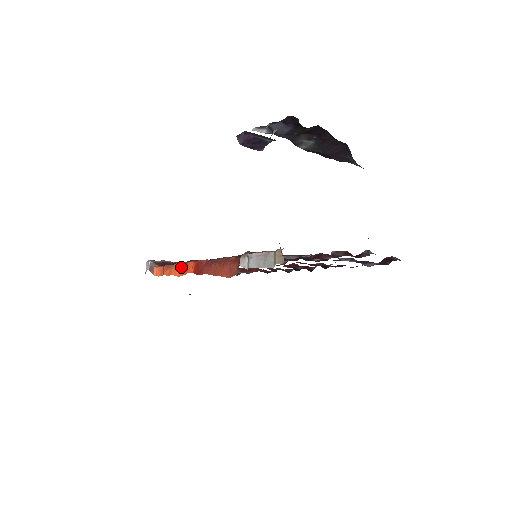
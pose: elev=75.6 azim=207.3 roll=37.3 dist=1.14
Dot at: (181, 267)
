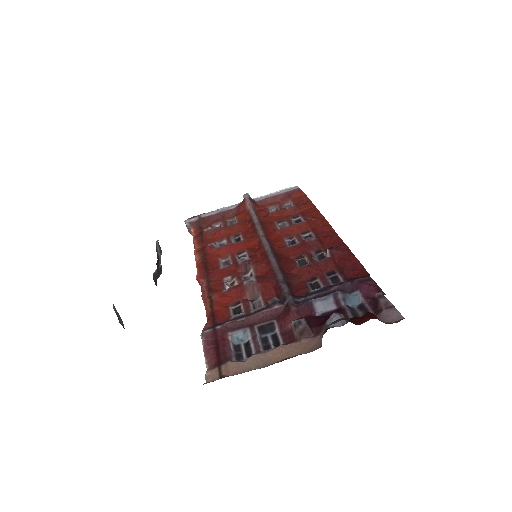
Dot at: occluded
